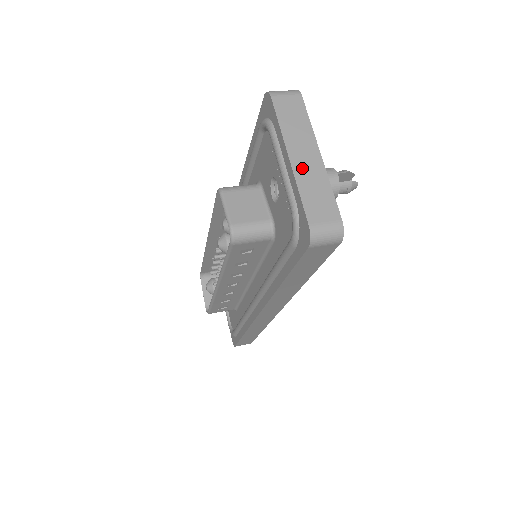
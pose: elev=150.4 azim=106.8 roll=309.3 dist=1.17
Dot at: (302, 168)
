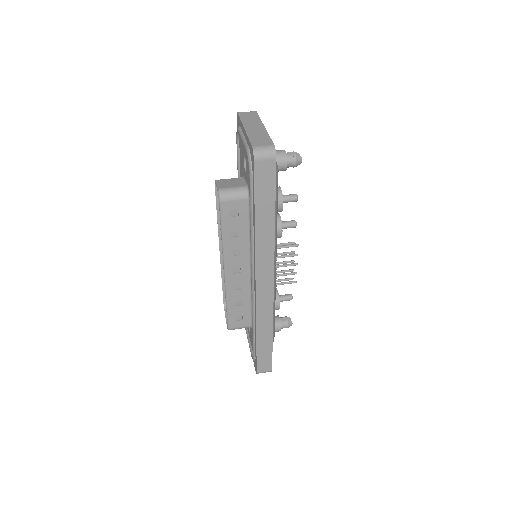
Dot at: (252, 131)
